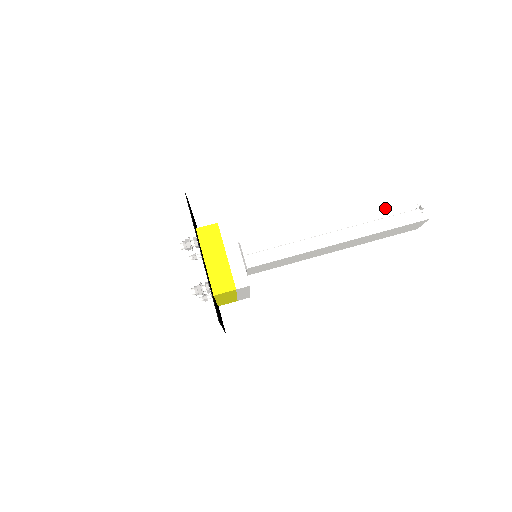
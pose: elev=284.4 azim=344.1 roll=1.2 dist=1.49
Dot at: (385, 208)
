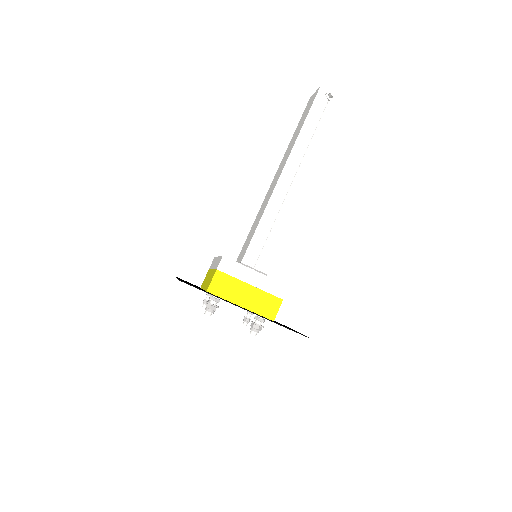
Dot at: (308, 123)
